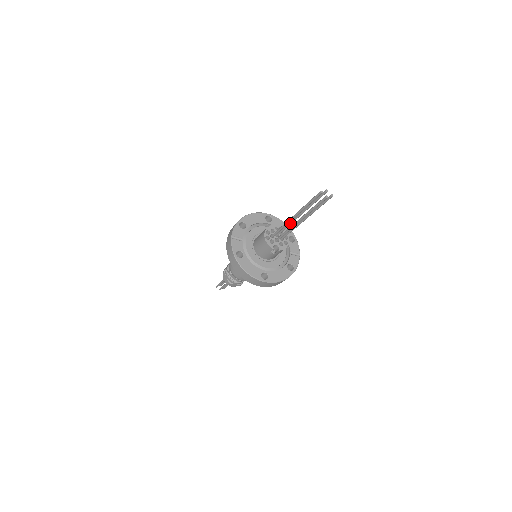
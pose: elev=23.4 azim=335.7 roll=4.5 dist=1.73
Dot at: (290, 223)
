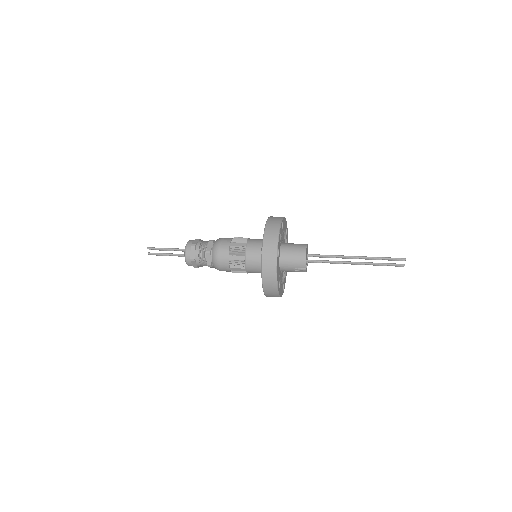
Dot at: (337, 257)
